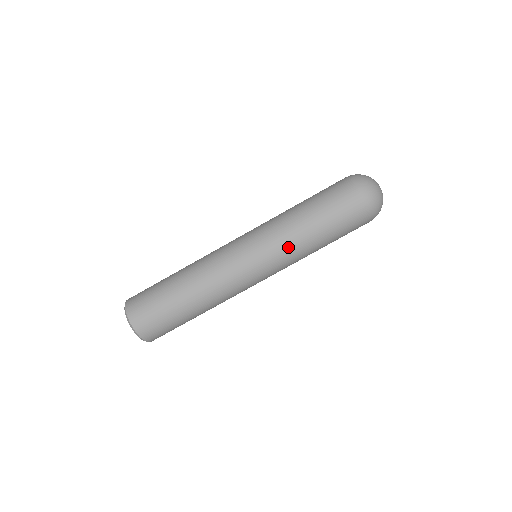
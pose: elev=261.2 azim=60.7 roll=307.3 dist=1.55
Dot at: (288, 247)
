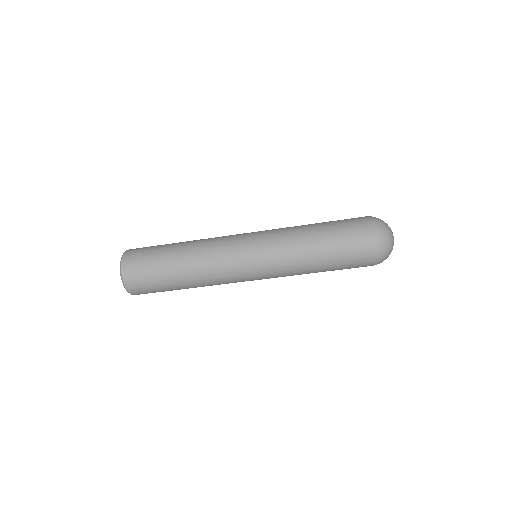
Dot at: (287, 266)
